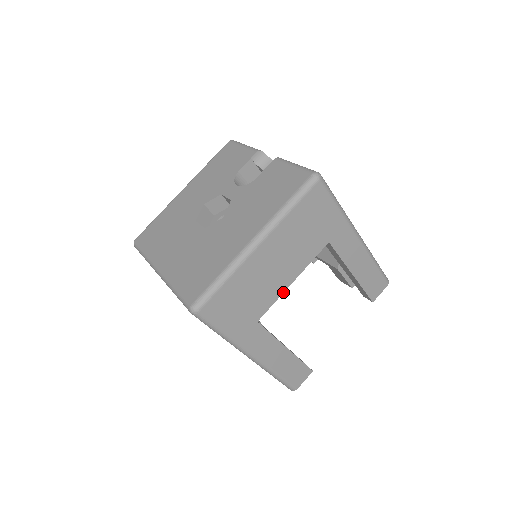
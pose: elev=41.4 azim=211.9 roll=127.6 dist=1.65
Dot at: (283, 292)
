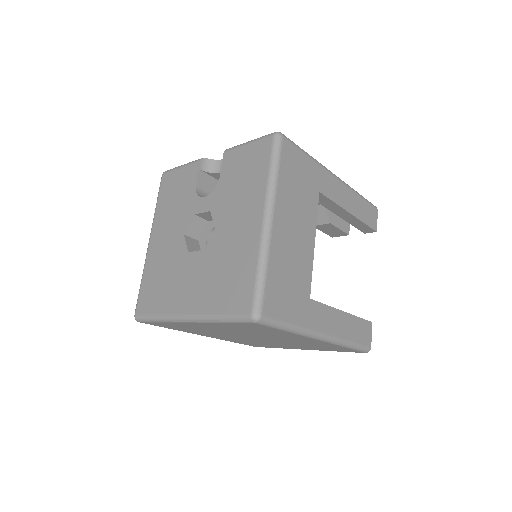
Dot at: (313, 258)
